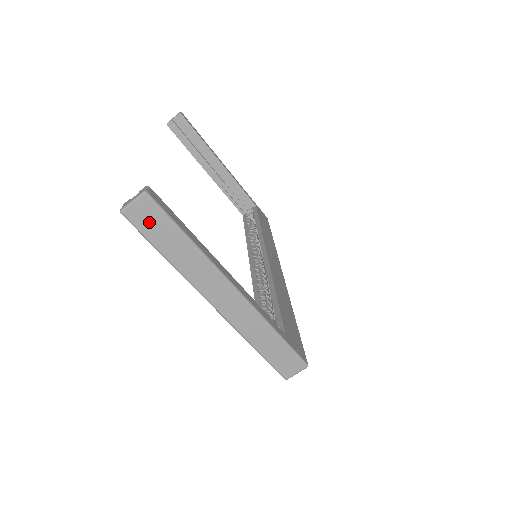
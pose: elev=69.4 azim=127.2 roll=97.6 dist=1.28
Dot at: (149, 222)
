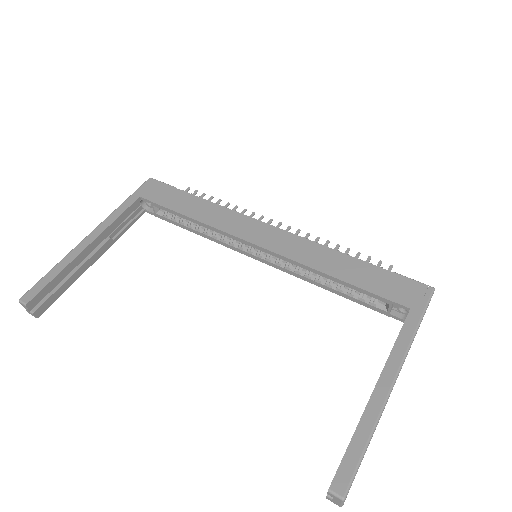
Dot at: occluded
